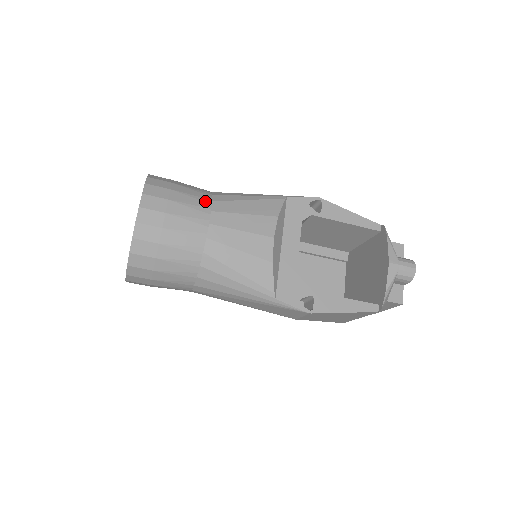
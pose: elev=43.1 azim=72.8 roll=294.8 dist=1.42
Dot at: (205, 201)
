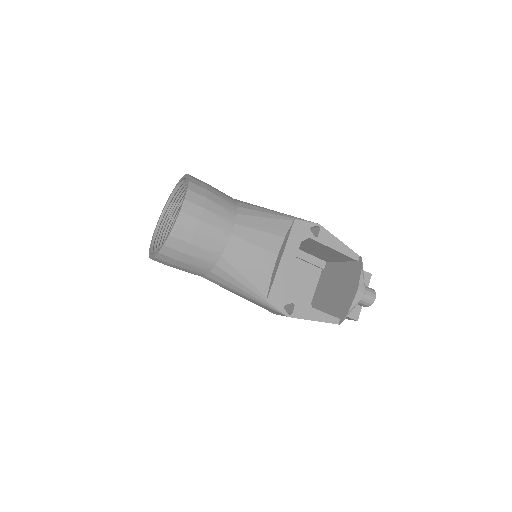
Dot at: (232, 213)
